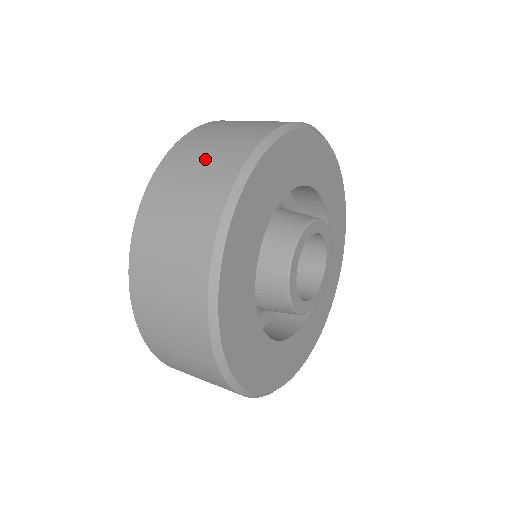
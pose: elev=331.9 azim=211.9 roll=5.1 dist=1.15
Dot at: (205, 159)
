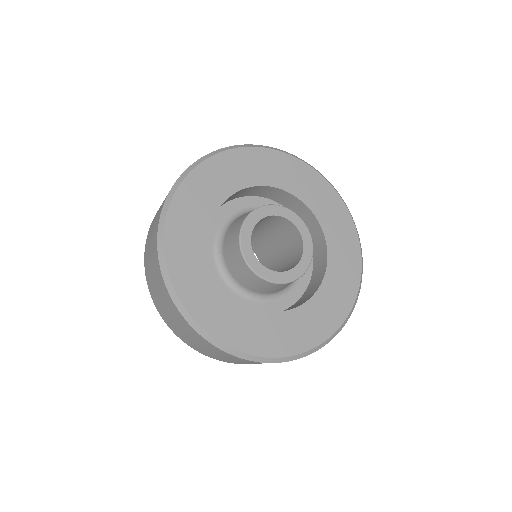
Dot at: occluded
